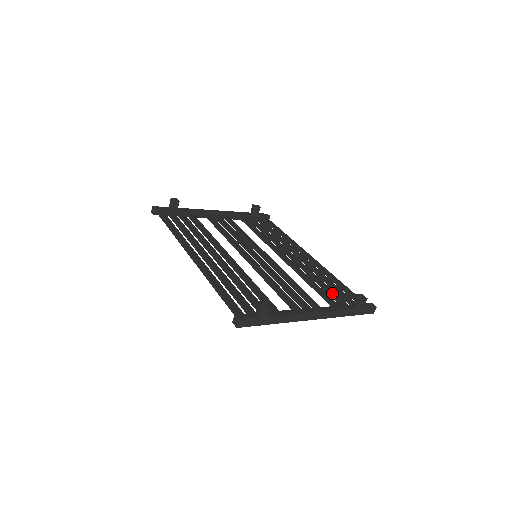
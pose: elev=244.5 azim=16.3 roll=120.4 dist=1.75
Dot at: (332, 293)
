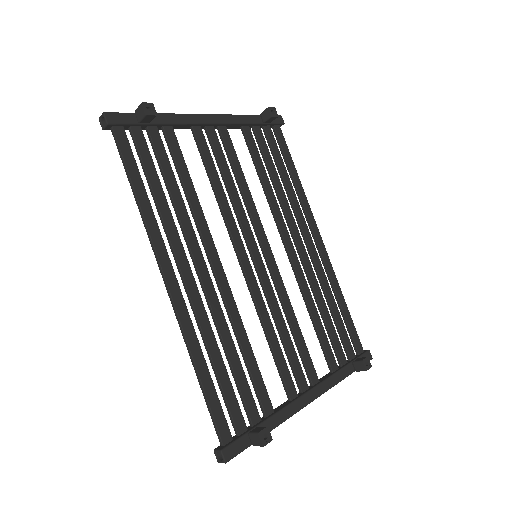
Dot at: (333, 336)
